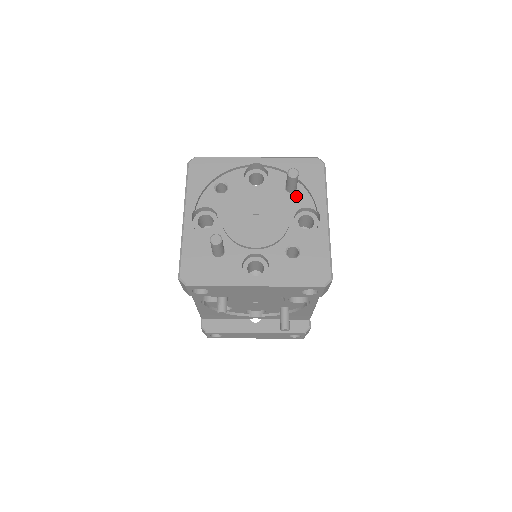
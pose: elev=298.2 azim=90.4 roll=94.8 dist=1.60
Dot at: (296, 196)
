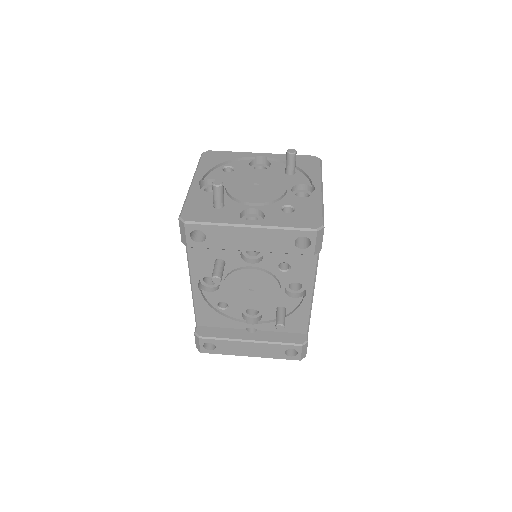
Dot at: (294, 177)
